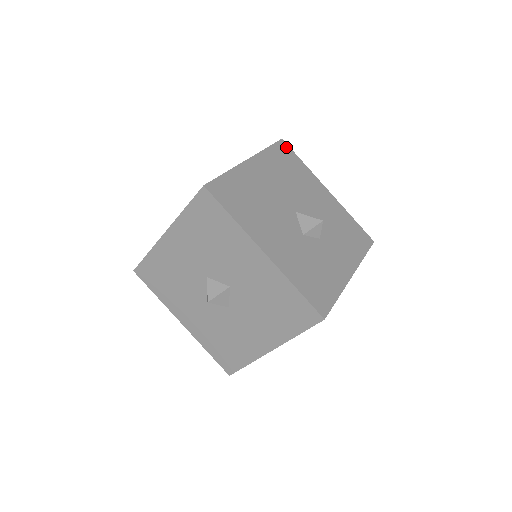
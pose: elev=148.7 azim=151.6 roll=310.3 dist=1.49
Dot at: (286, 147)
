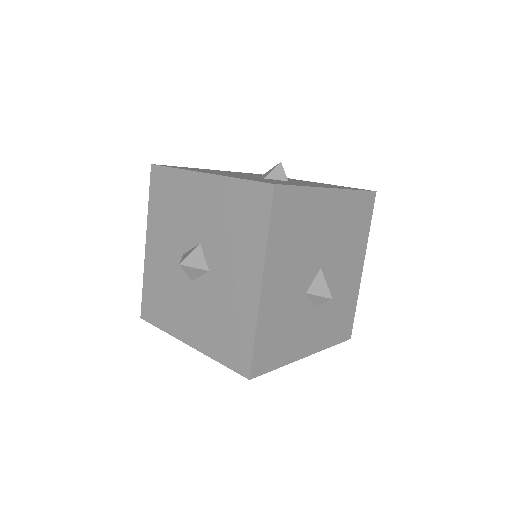
Dot at: (372, 202)
